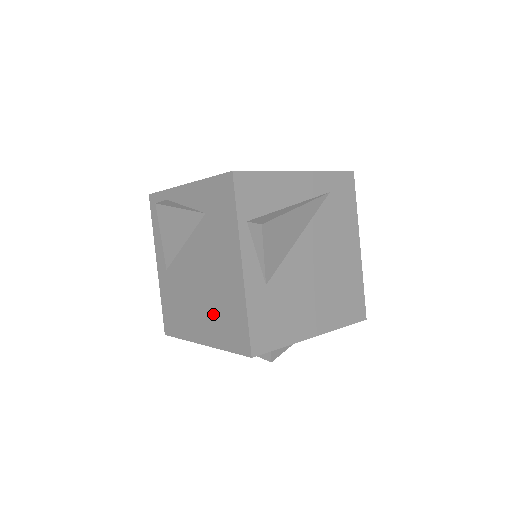
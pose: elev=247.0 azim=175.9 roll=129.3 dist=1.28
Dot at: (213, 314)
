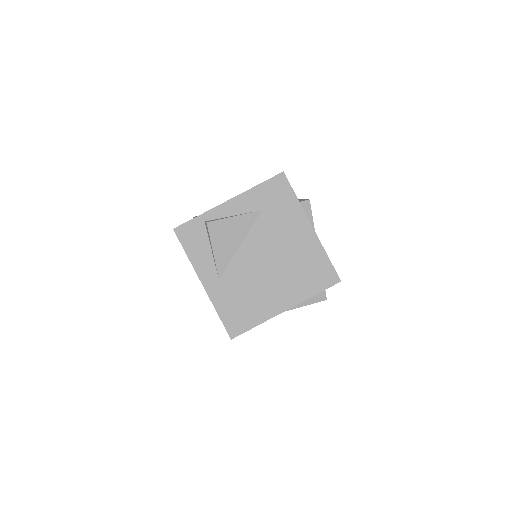
Dot at: (293, 278)
